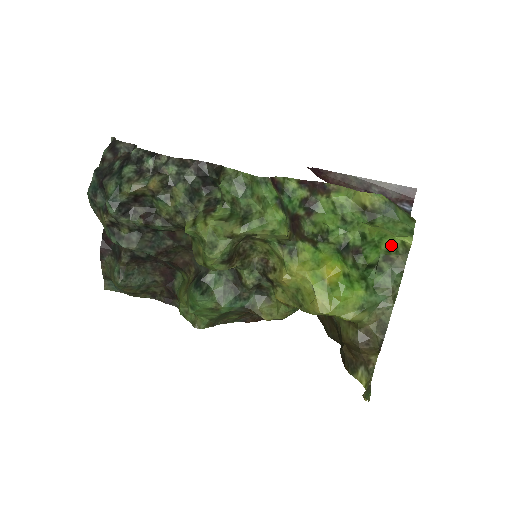
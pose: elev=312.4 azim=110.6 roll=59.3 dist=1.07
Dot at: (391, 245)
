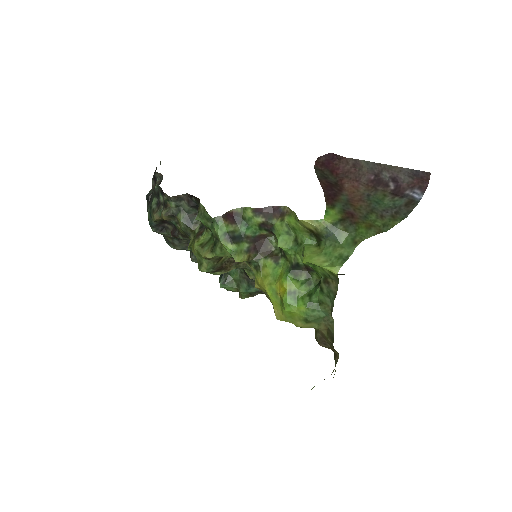
Dot at: (324, 272)
